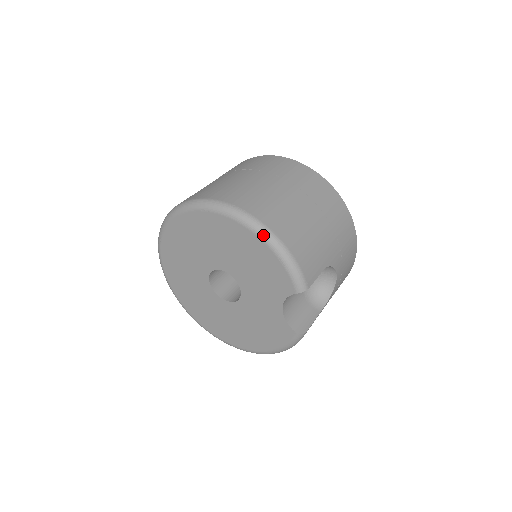
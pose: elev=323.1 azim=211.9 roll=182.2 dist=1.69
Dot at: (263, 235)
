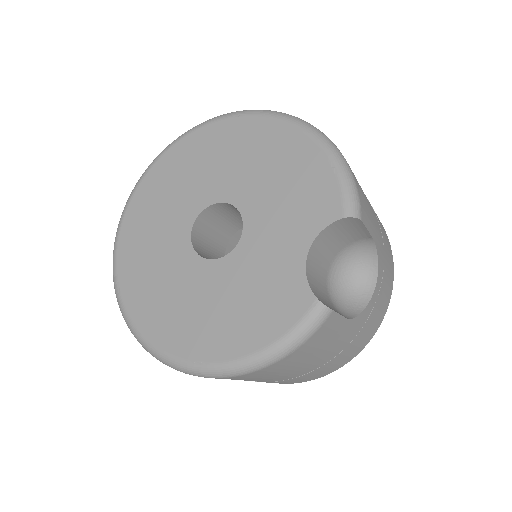
Dot at: (317, 134)
